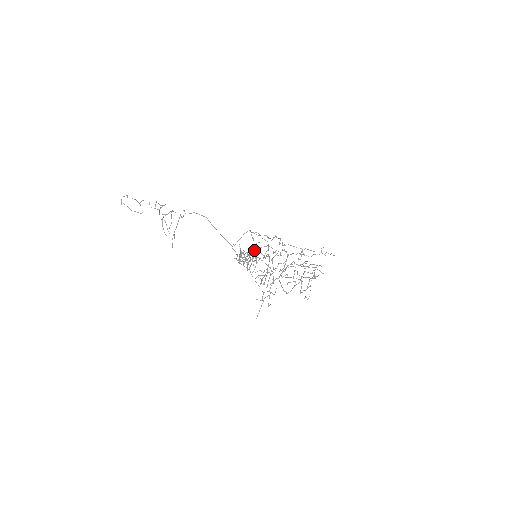
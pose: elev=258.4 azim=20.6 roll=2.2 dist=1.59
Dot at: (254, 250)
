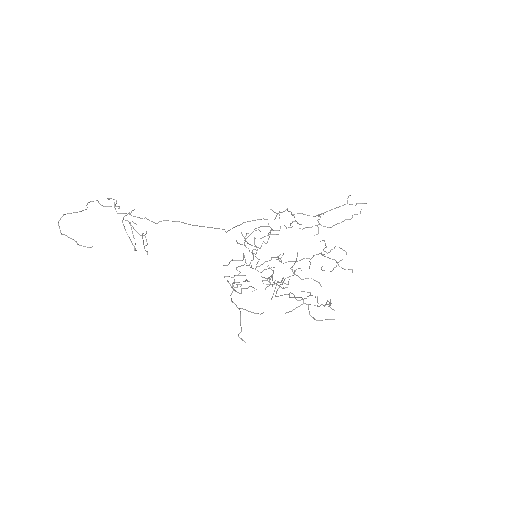
Dot at: (252, 254)
